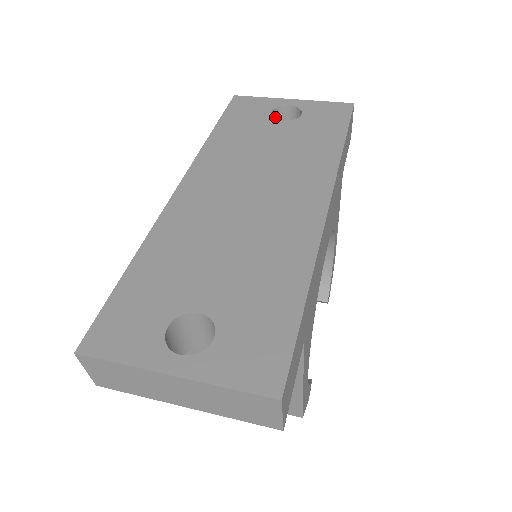
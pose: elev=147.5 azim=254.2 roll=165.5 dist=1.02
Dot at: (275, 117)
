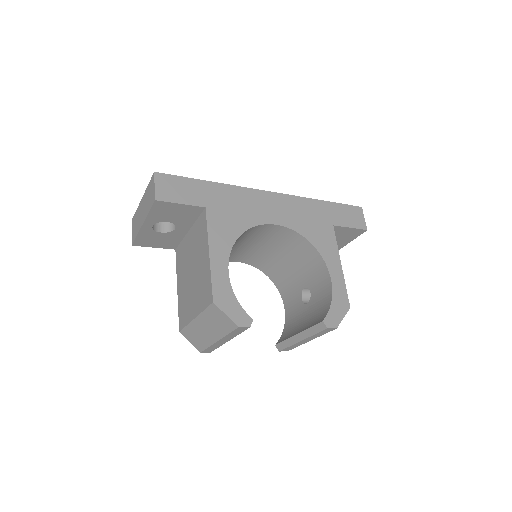
Dot at: occluded
